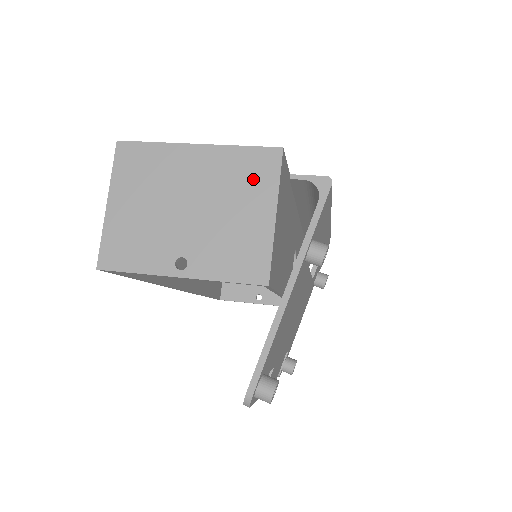
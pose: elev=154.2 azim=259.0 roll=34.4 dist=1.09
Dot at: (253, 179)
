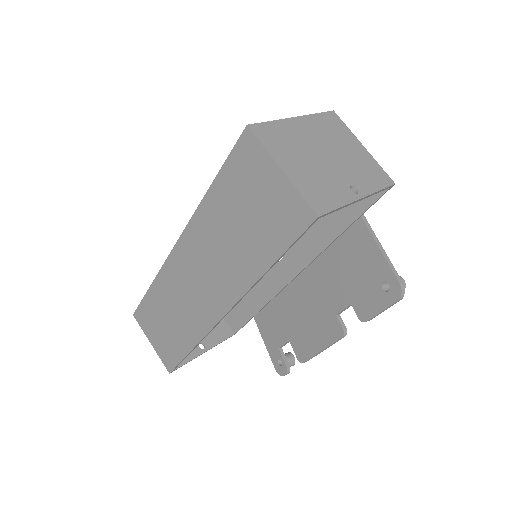
Dot at: (338, 130)
